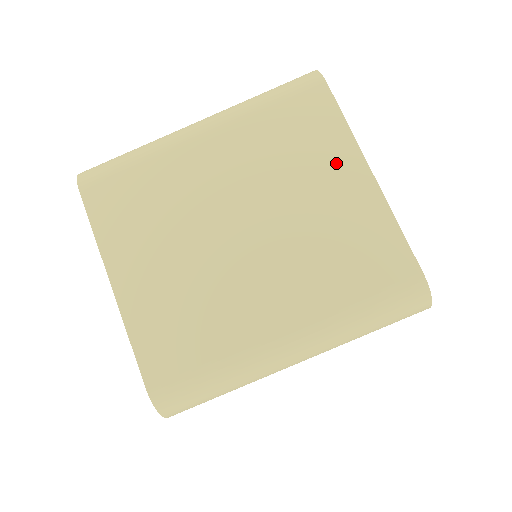
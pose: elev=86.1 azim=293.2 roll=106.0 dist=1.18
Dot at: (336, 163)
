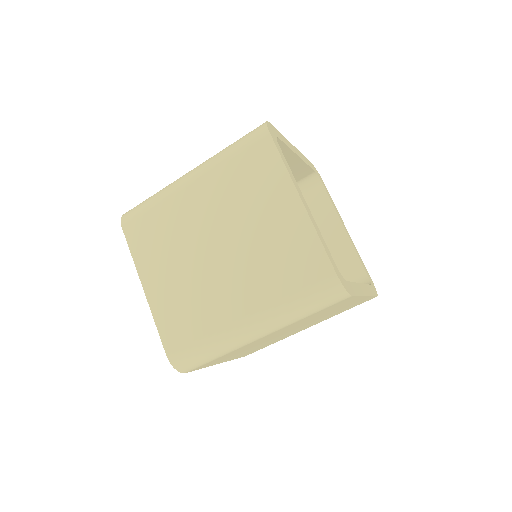
Dot at: occluded
